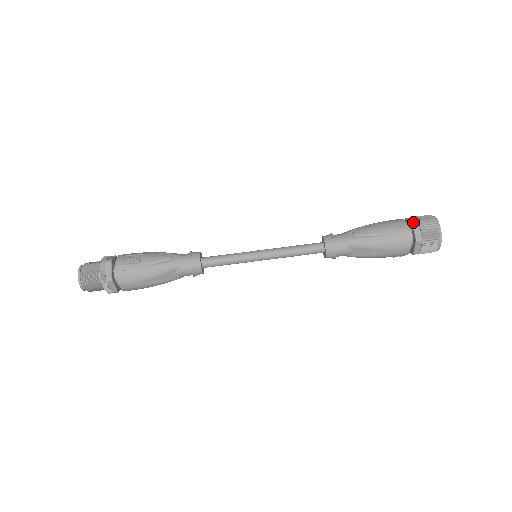
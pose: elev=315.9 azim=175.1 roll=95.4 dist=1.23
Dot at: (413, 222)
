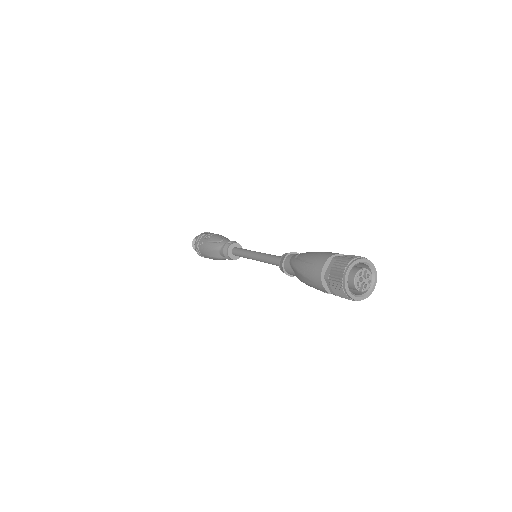
Dot at: (334, 257)
